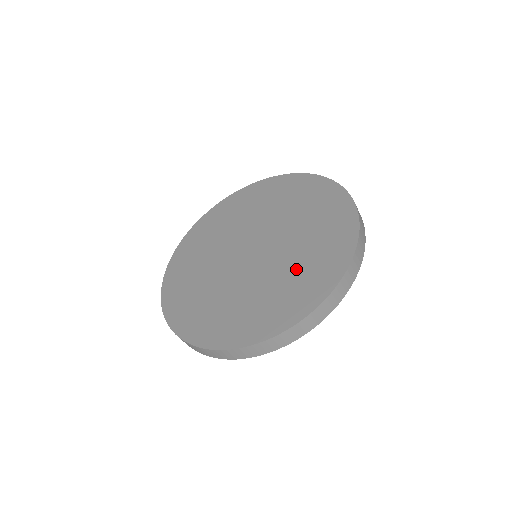
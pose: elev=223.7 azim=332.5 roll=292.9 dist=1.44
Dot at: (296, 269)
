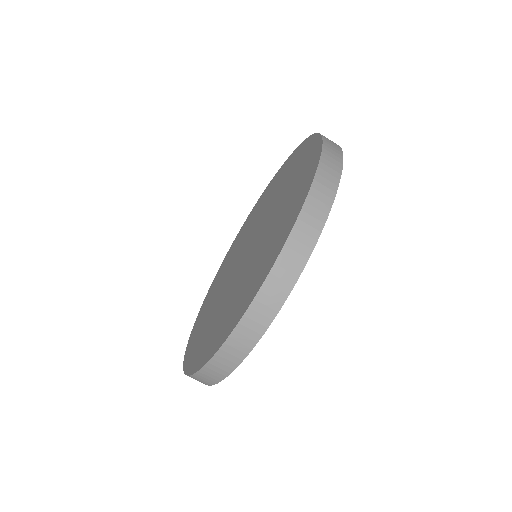
Dot at: (285, 201)
